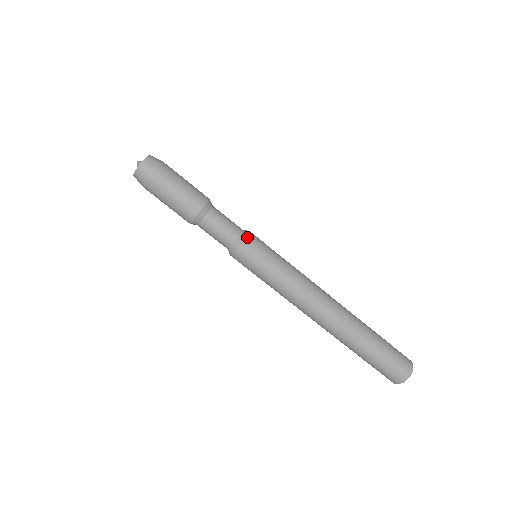
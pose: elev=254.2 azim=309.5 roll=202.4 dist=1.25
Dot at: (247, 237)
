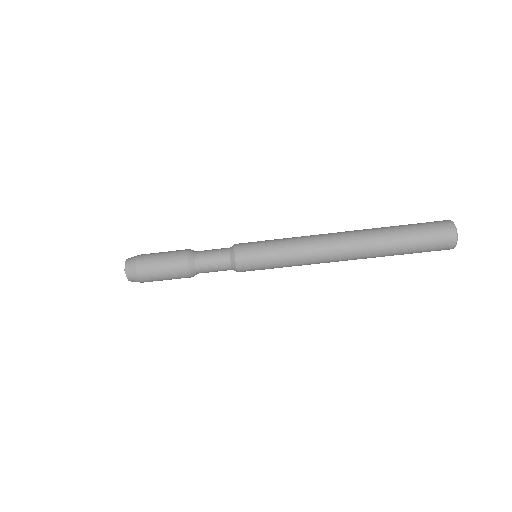
Dot at: (235, 252)
